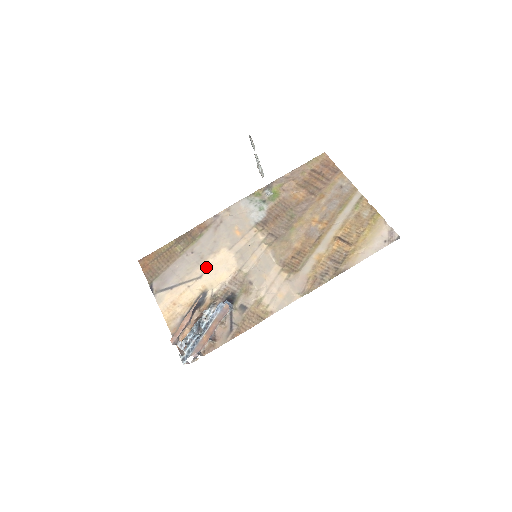
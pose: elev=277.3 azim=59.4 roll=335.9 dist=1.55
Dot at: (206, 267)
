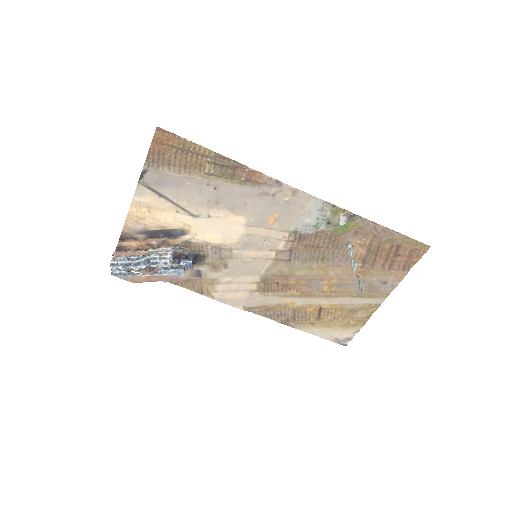
Dot at: (210, 215)
